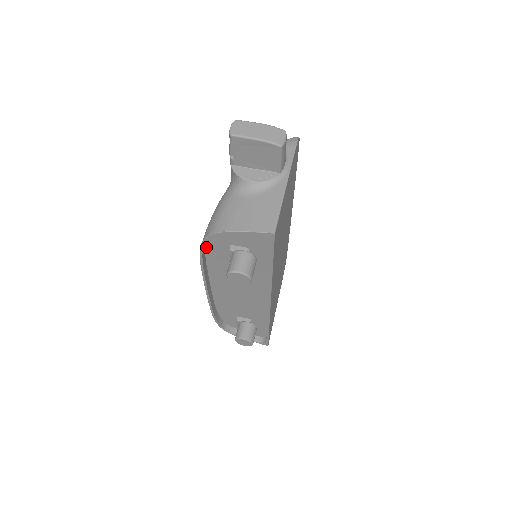
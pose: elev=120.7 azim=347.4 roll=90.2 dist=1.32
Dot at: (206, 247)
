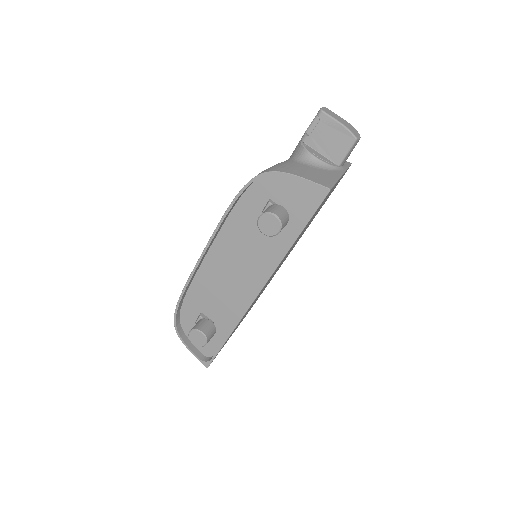
Dot at: (243, 195)
